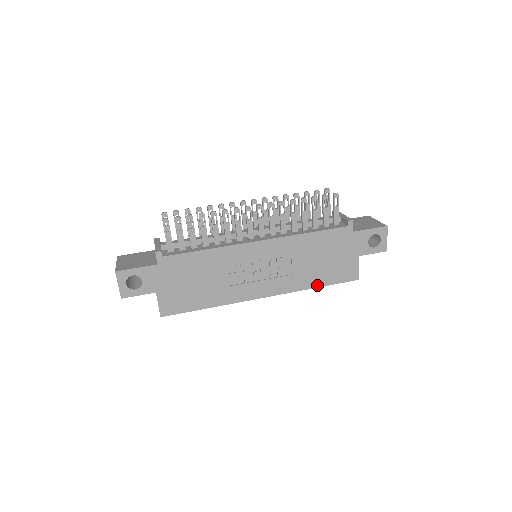
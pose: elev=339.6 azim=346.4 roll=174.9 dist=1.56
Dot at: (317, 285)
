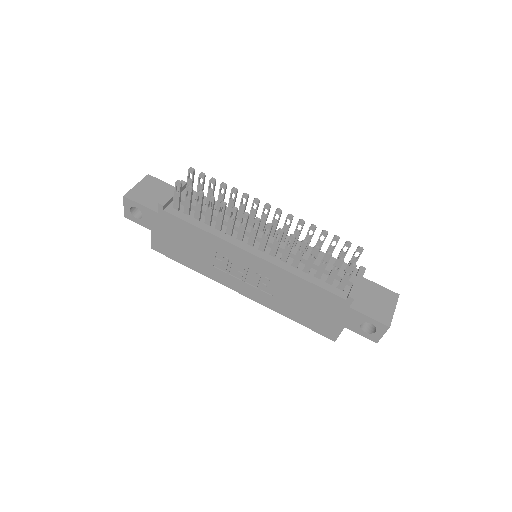
Dot at: (292, 318)
